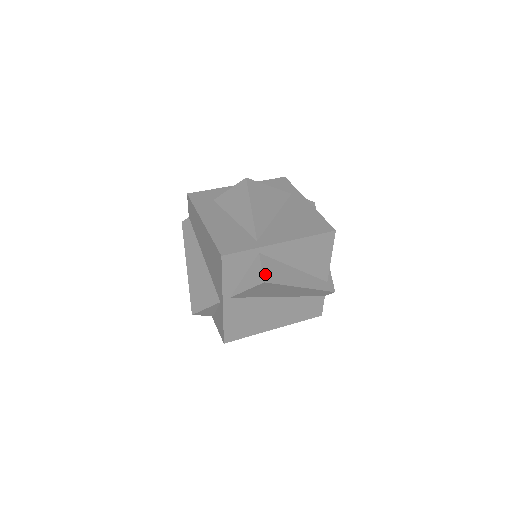
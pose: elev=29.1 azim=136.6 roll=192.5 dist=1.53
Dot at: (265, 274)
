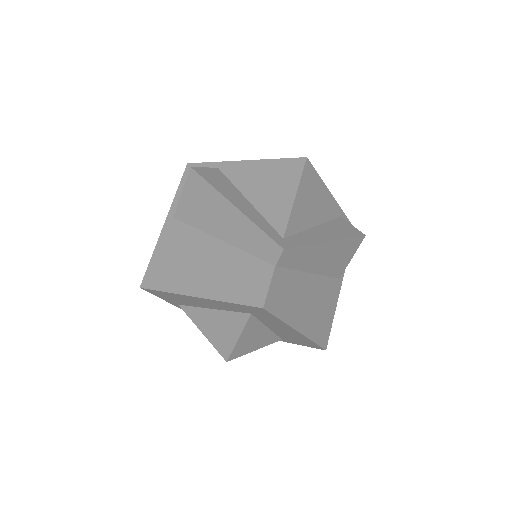
Dot at: (201, 169)
